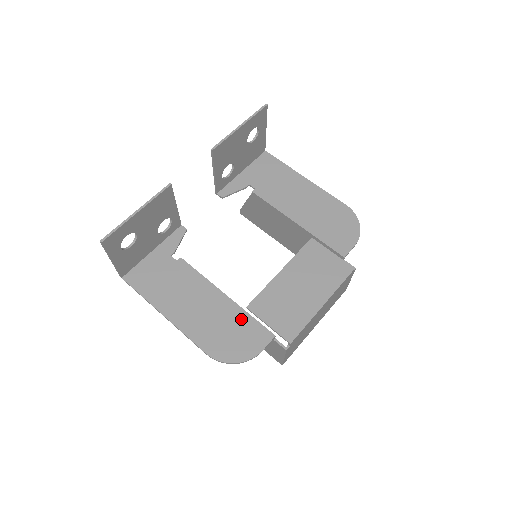
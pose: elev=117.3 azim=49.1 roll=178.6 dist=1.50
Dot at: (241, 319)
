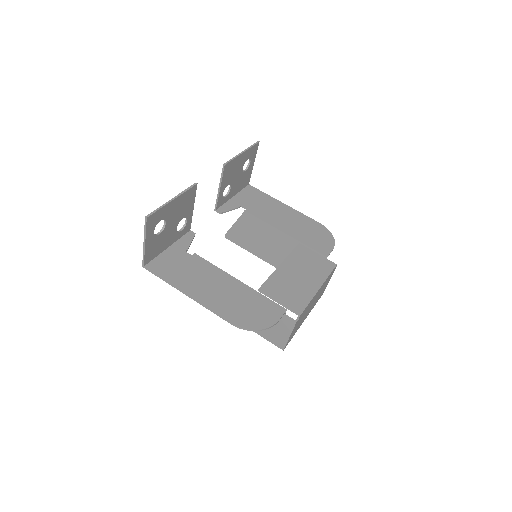
Dot at: (256, 298)
